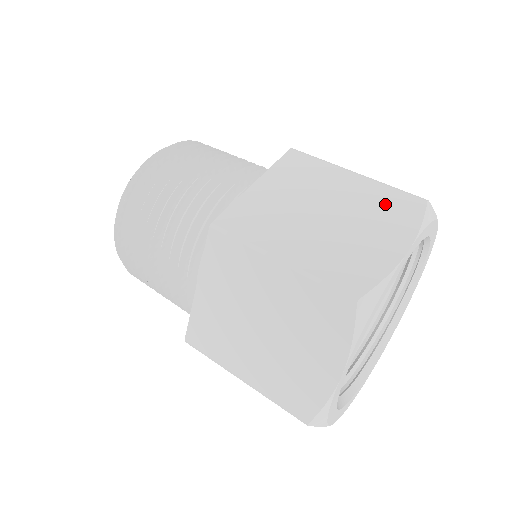
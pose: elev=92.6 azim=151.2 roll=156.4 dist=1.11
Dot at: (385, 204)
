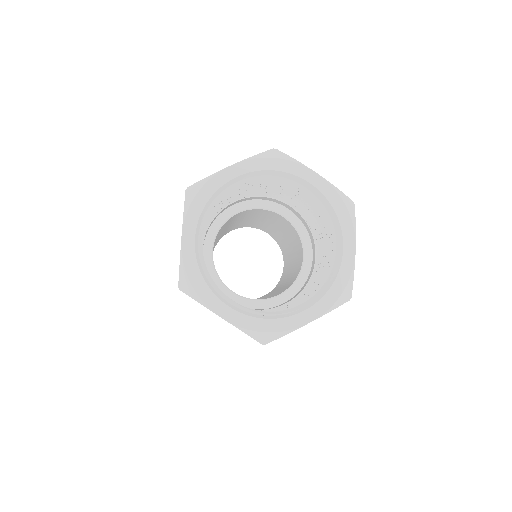
Dot at: occluded
